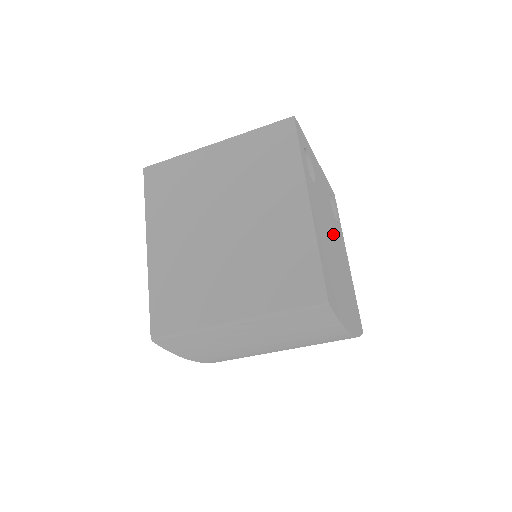
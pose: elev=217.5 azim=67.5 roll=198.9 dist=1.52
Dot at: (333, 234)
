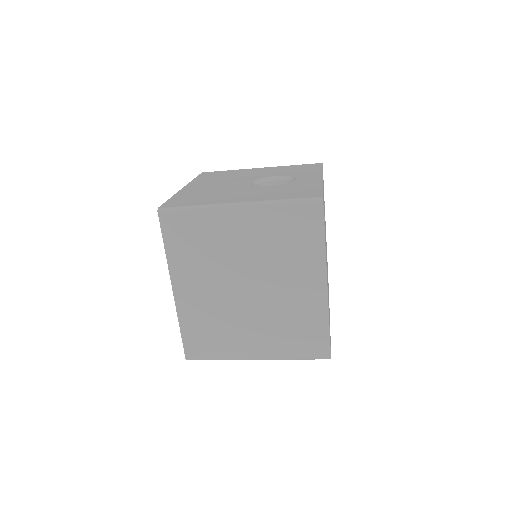
Dot at: occluded
